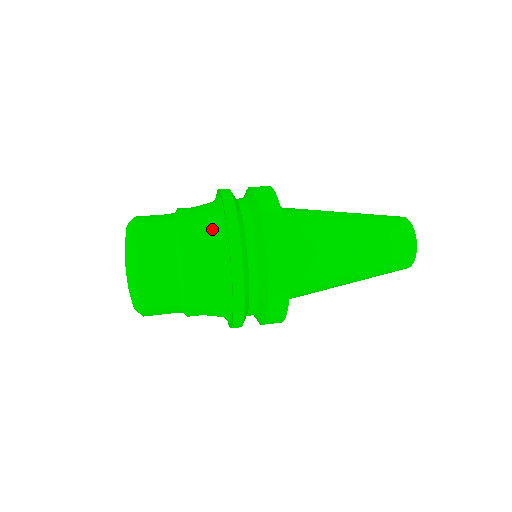
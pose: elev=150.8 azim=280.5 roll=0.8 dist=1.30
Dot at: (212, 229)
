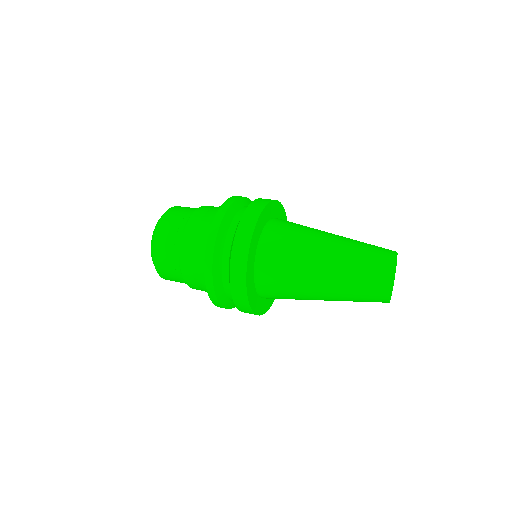
Dot at: (200, 265)
